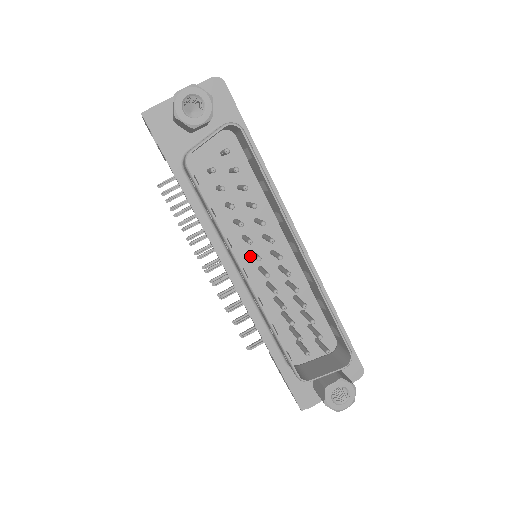
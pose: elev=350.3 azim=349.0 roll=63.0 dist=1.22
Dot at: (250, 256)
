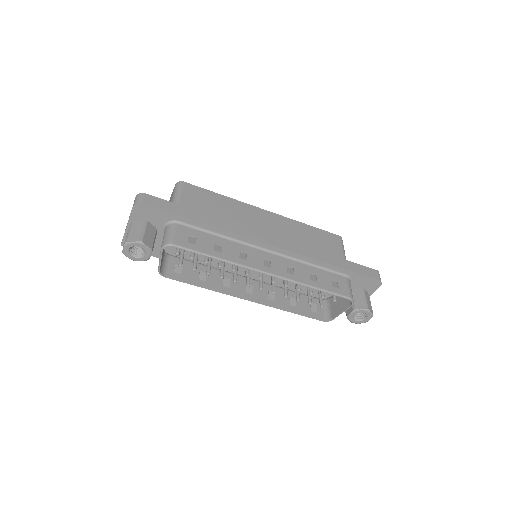
Dot at: occluded
